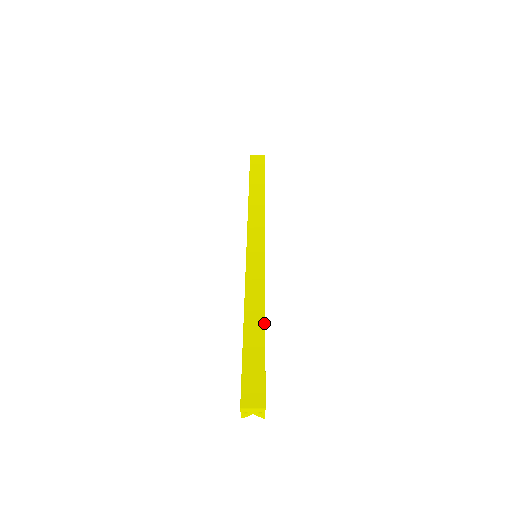
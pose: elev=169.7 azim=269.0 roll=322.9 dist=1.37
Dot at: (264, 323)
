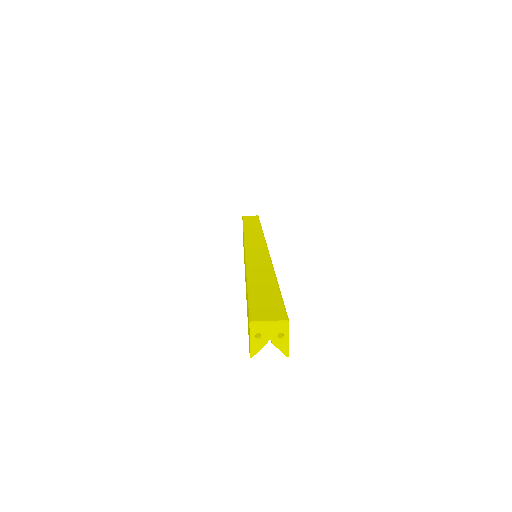
Dot at: (274, 275)
